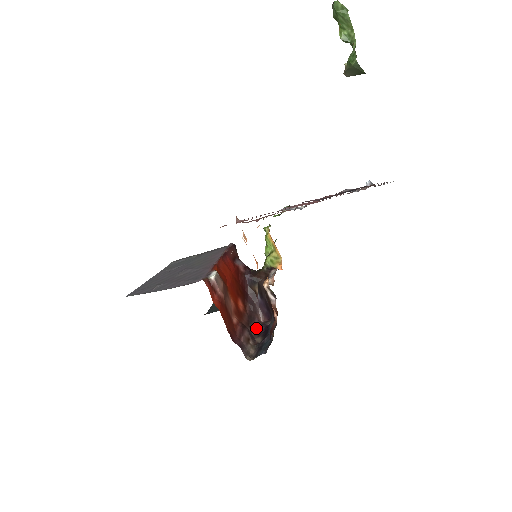
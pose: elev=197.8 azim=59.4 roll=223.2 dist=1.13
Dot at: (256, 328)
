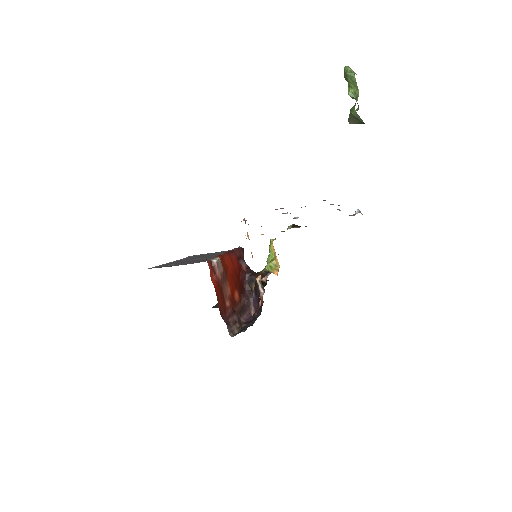
Dot at: (246, 318)
